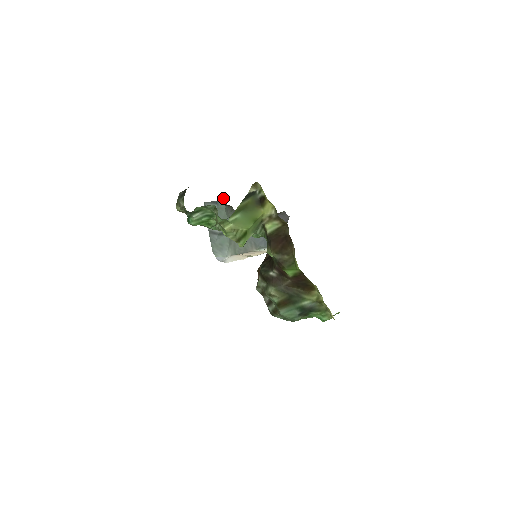
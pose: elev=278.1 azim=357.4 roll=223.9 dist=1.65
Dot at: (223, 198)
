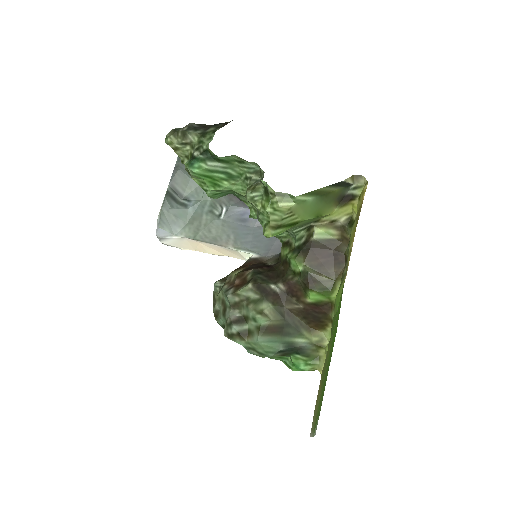
Dot at: occluded
